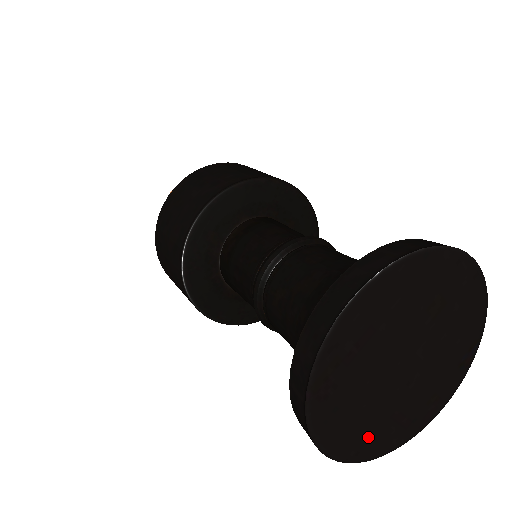
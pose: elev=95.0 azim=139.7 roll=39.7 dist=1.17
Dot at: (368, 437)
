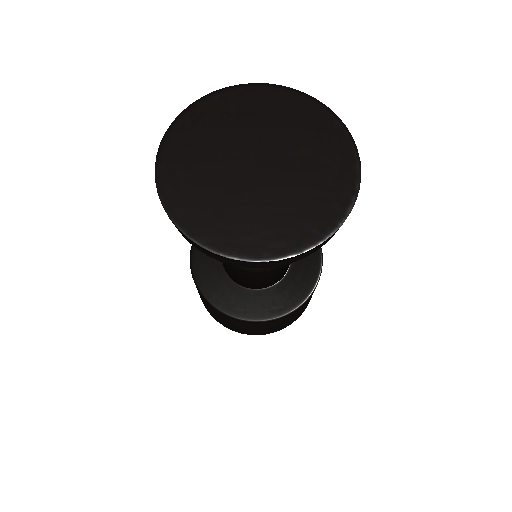
Dot at: (187, 193)
